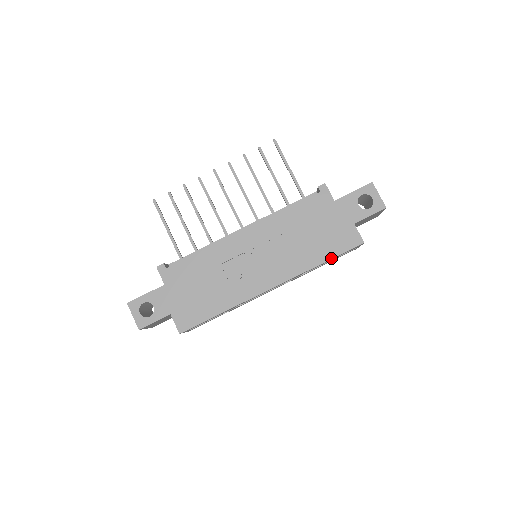
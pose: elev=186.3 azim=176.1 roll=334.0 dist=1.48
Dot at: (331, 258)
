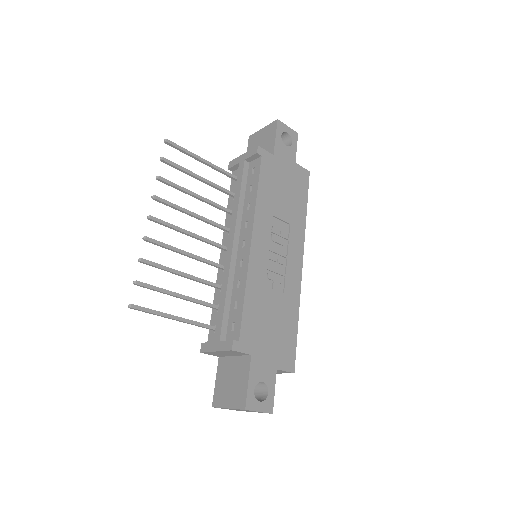
Dot at: (307, 202)
